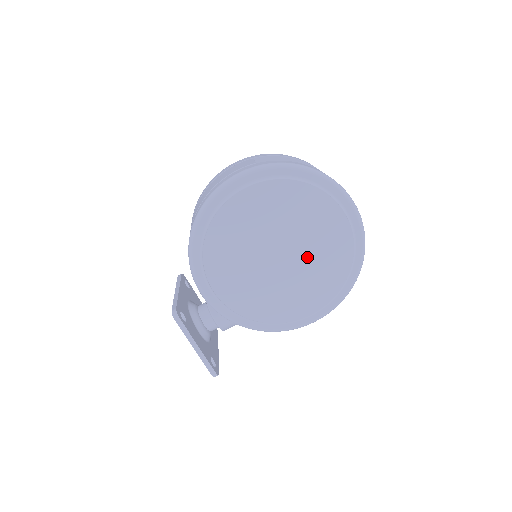
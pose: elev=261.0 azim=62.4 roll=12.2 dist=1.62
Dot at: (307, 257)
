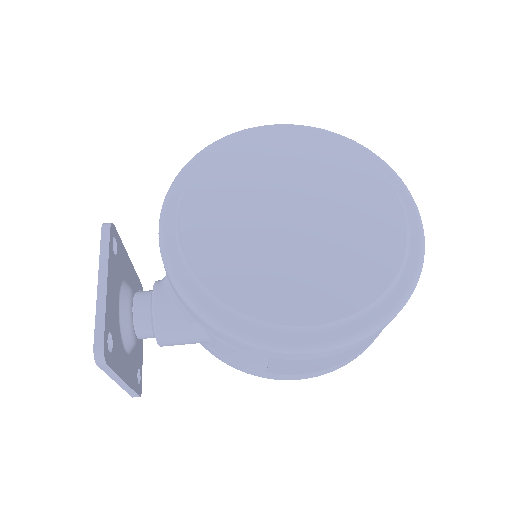
Dot at: (332, 234)
